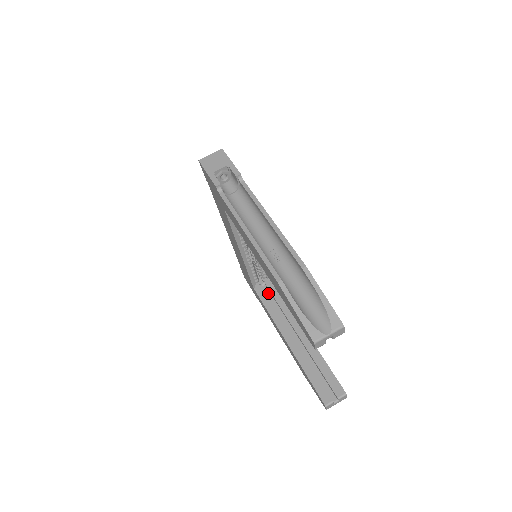
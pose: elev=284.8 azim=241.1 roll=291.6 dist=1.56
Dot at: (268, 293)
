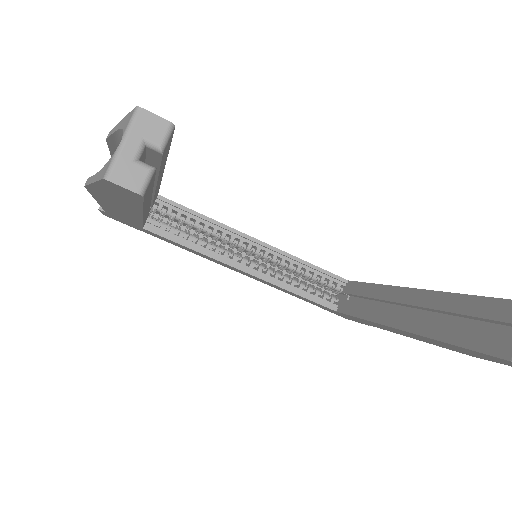
Dot at: (356, 300)
